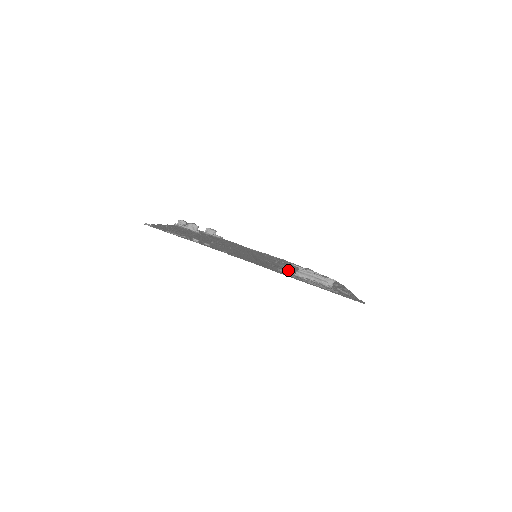
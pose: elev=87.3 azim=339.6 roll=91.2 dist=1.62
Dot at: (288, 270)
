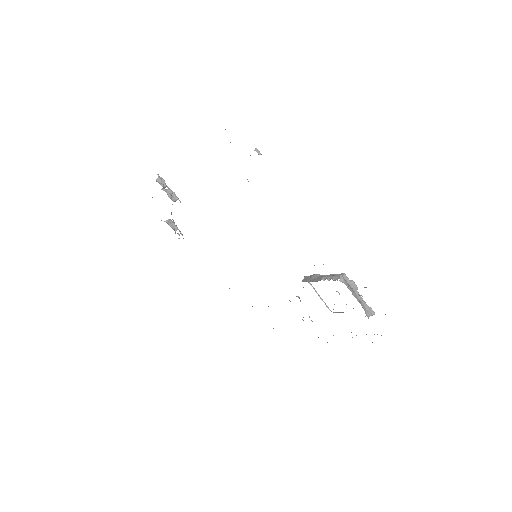
Dot at: (307, 281)
